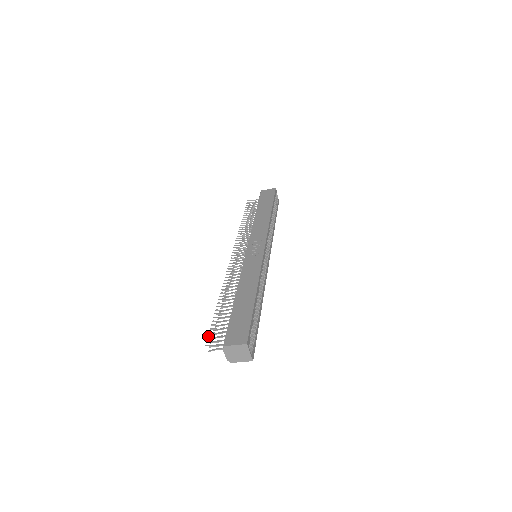
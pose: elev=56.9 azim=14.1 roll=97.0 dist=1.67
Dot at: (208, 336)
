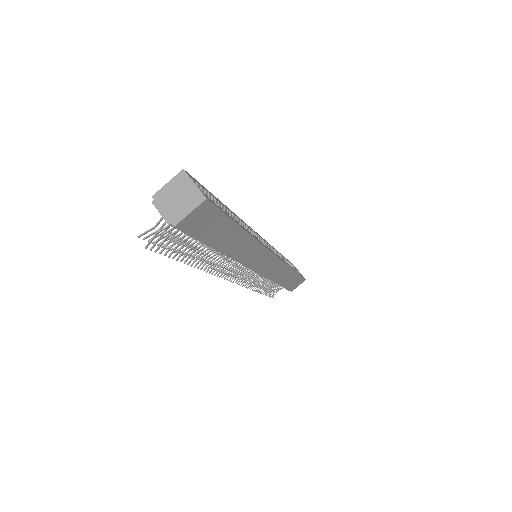
Dot at: (148, 240)
